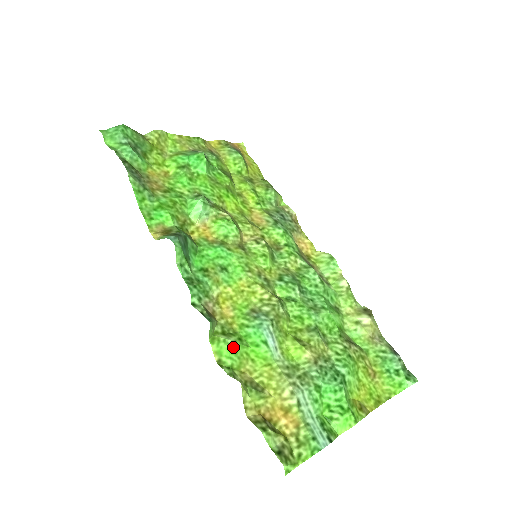
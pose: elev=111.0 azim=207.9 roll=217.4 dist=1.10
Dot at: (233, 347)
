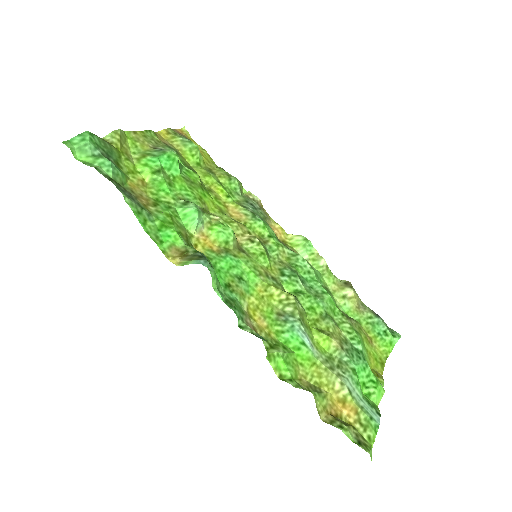
Dot at: (285, 358)
